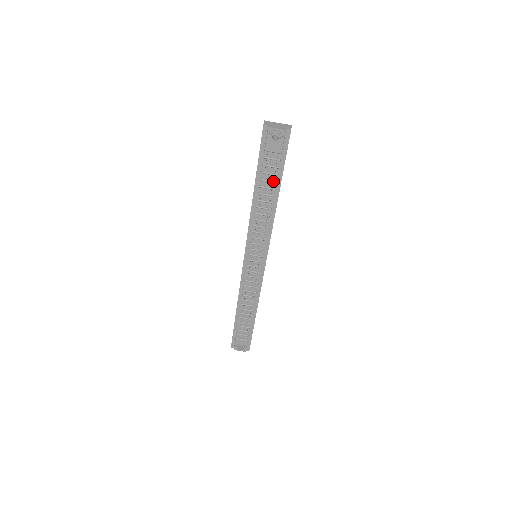
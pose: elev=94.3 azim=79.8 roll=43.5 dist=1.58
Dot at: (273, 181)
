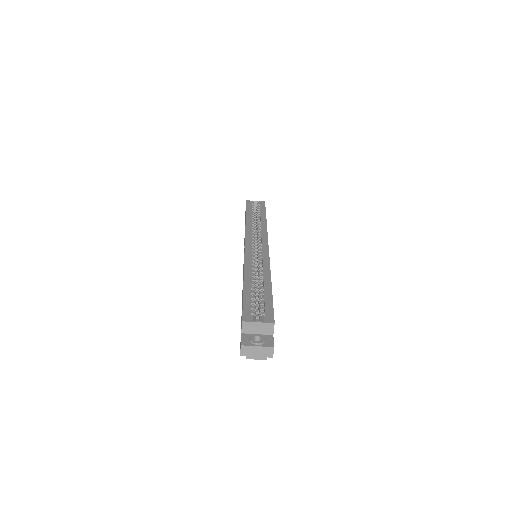
Dot at: occluded
